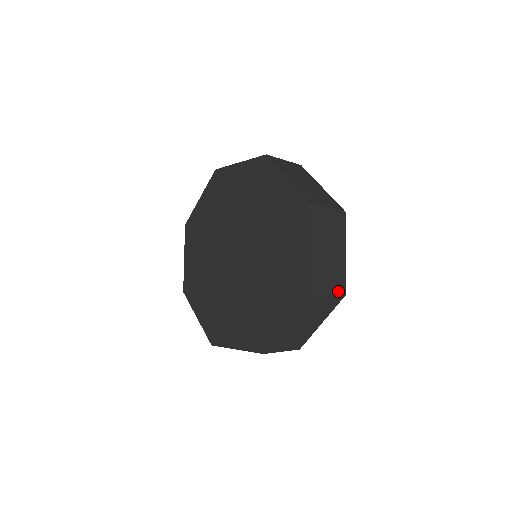
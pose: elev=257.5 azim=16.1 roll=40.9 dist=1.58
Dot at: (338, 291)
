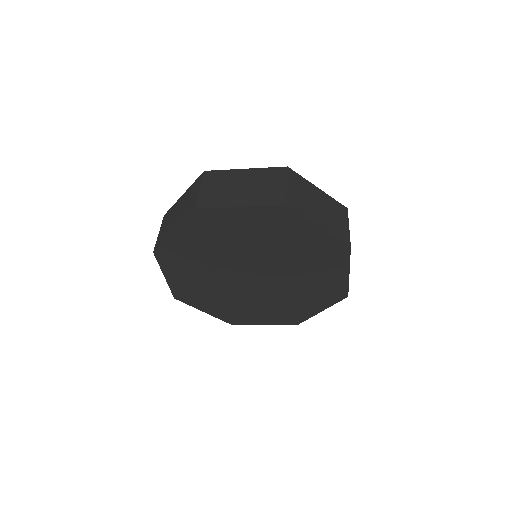
Dot at: occluded
